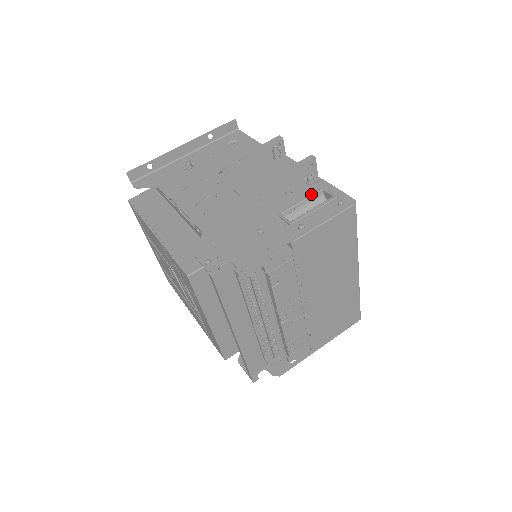
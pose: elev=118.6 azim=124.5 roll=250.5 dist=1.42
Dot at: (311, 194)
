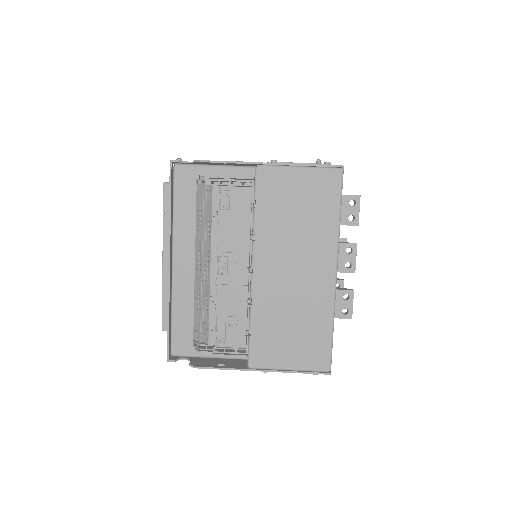
Dot at: occluded
